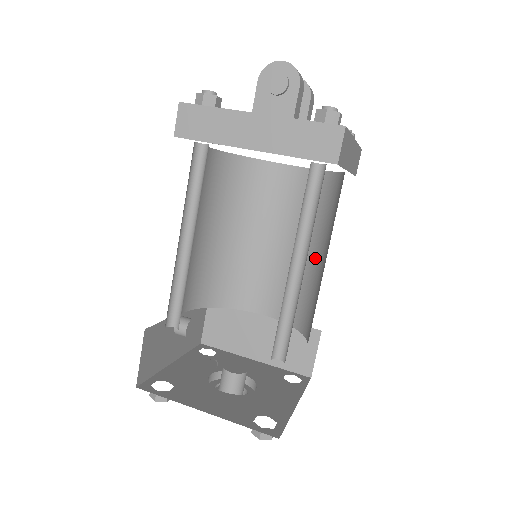
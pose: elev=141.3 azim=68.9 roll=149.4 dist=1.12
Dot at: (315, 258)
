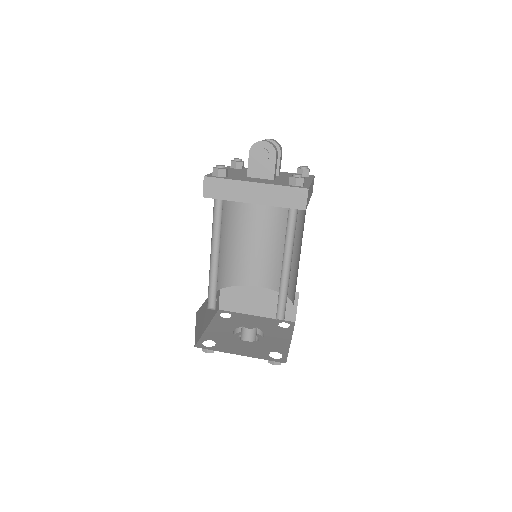
Dot at: occluded
